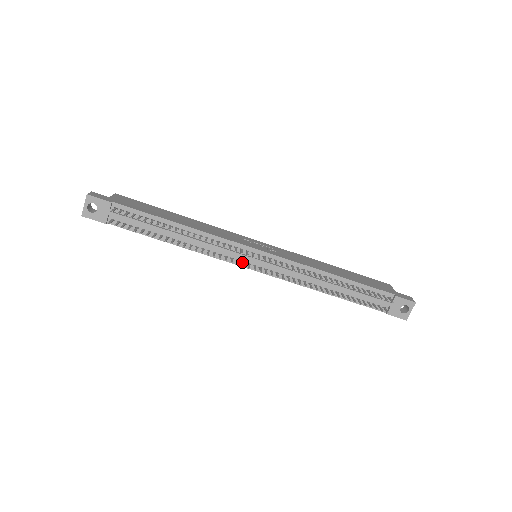
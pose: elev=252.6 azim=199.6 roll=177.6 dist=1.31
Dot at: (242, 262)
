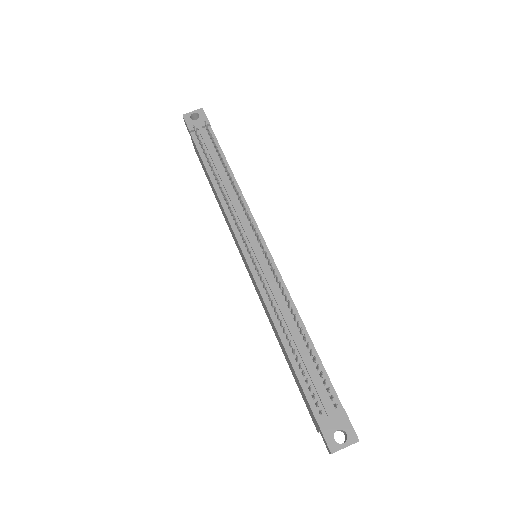
Dot at: (243, 238)
